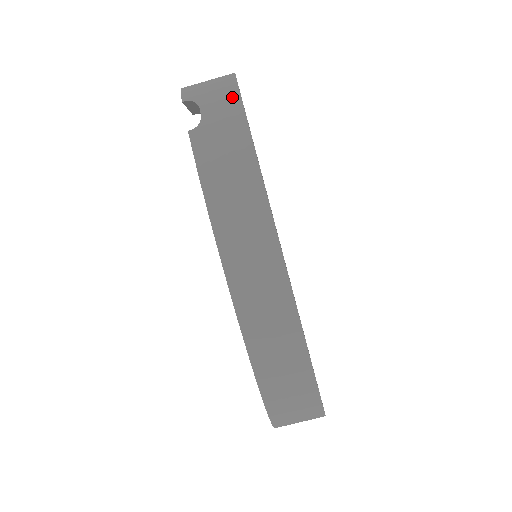
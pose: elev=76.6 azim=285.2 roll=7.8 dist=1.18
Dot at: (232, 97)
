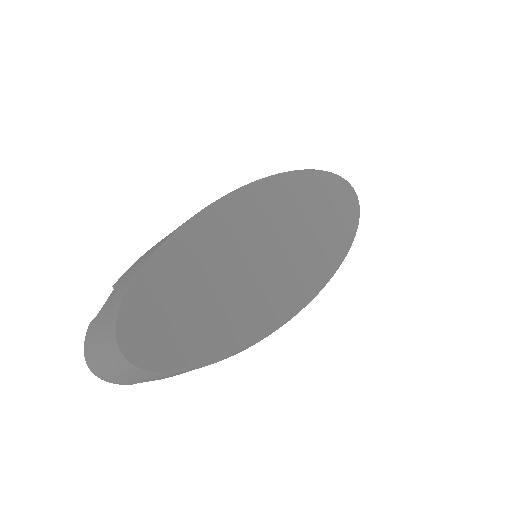
Dot at: occluded
